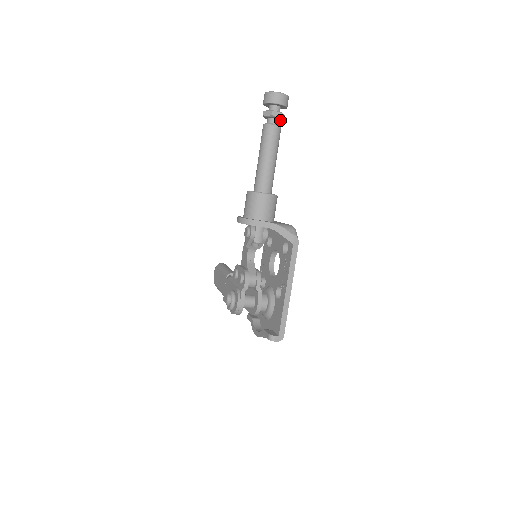
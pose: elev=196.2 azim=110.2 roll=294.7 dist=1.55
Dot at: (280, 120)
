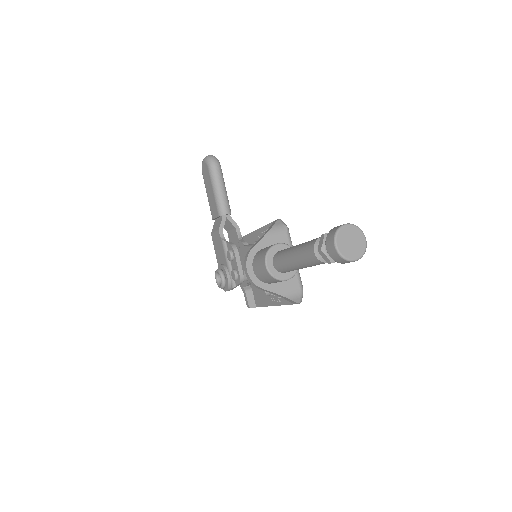
Dot at: occluded
